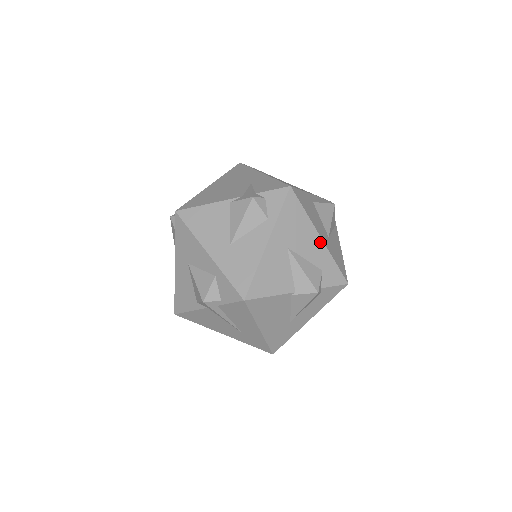
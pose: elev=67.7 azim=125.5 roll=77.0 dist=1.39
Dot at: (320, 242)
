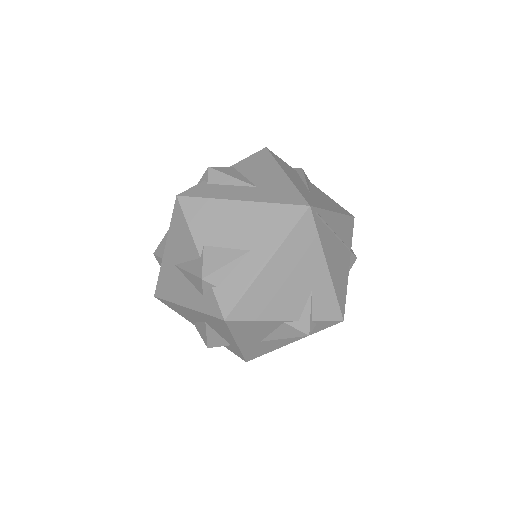
Dot at: occluded
